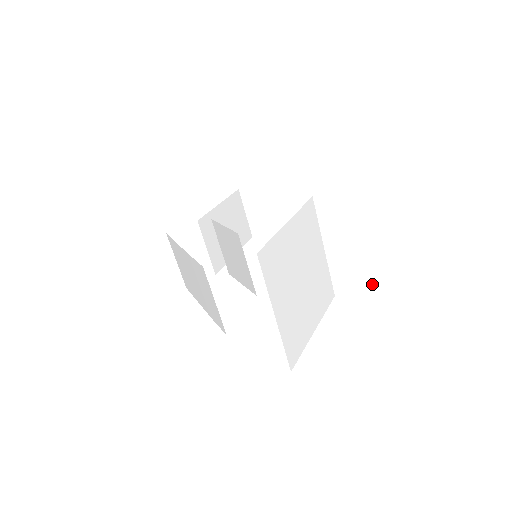
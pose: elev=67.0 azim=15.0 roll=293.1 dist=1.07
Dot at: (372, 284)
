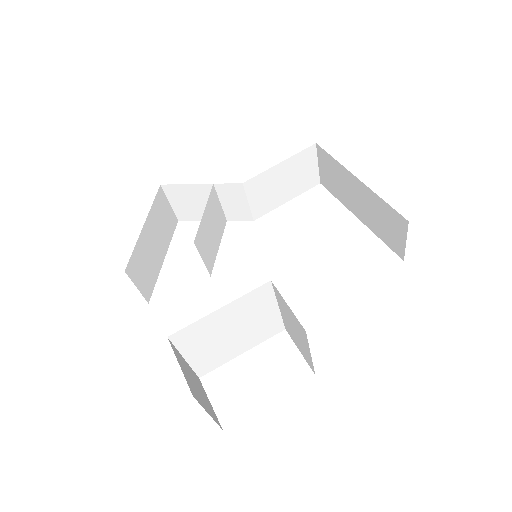
Dot at: (301, 350)
